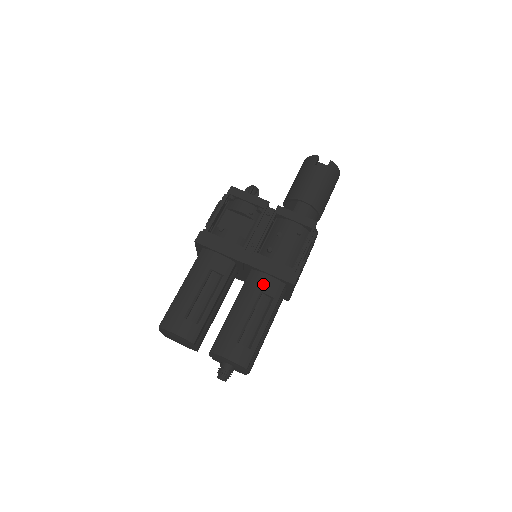
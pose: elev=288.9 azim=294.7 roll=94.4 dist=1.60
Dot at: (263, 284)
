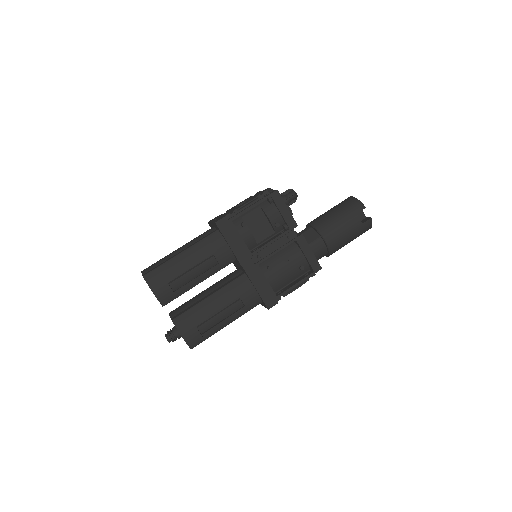
Dot at: (246, 293)
